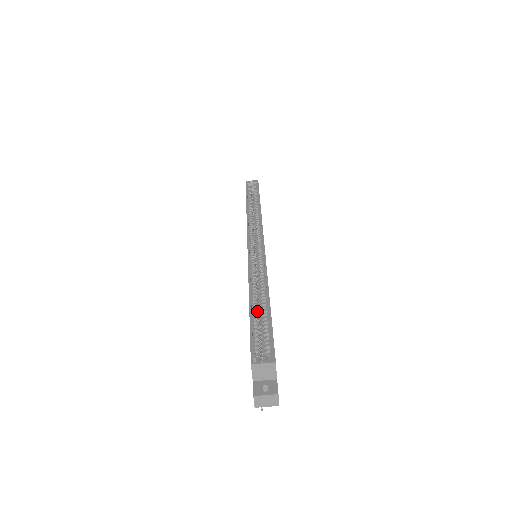
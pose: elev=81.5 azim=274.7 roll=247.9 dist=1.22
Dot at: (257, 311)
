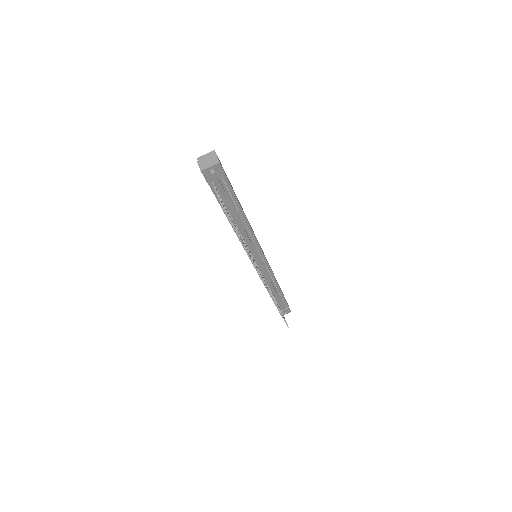
Dot at: occluded
